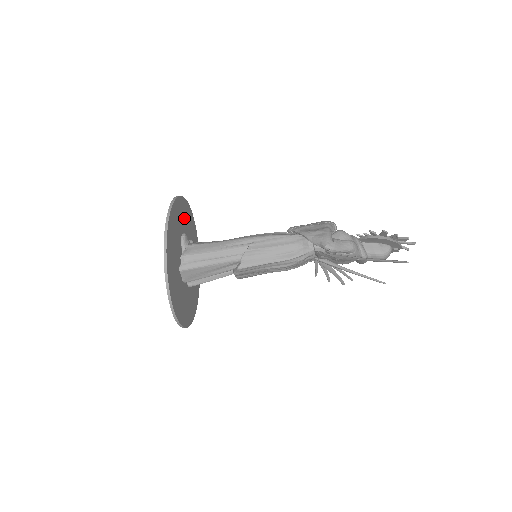
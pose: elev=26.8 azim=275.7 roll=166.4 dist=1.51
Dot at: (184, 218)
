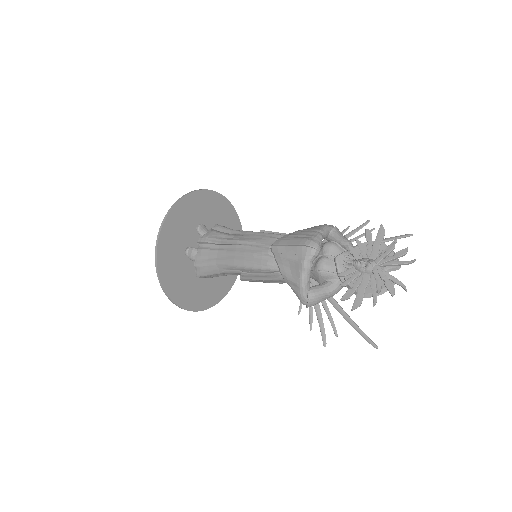
Dot at: (177, 235)
